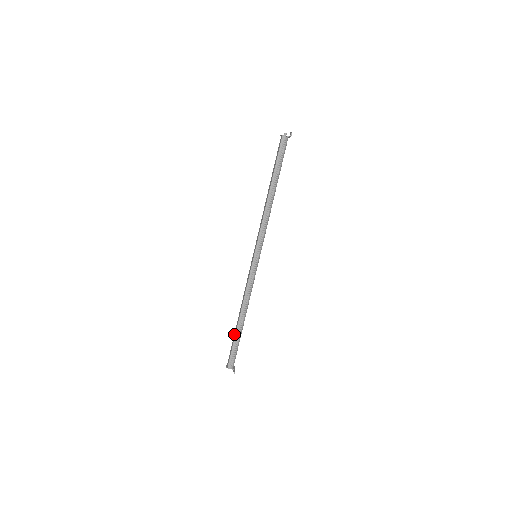
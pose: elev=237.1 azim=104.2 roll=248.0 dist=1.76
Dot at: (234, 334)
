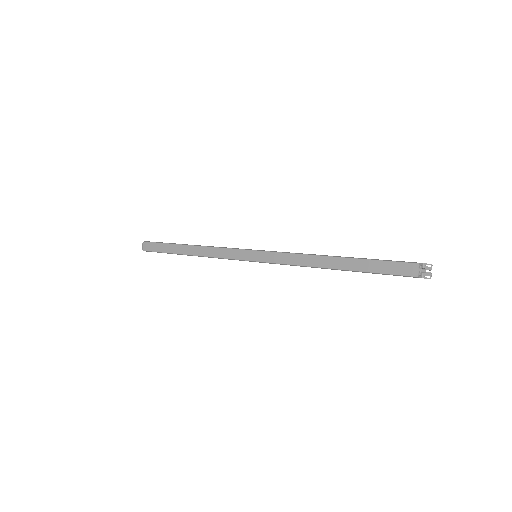
Dot at: (171, 246)
